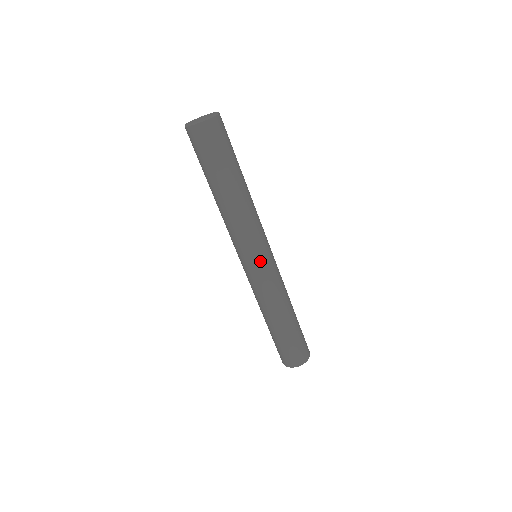
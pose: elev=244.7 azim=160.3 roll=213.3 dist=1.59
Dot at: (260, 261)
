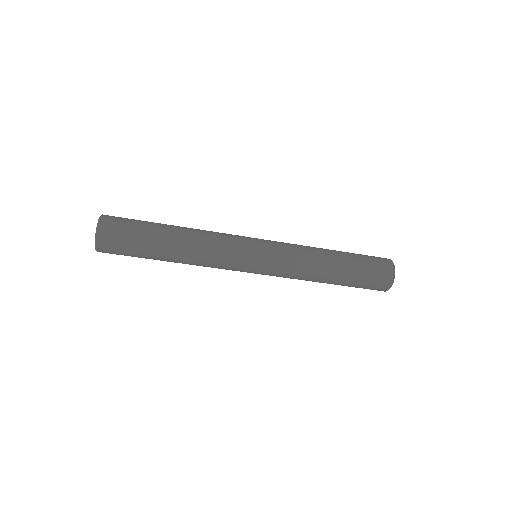
Dot at: (257, 264)
